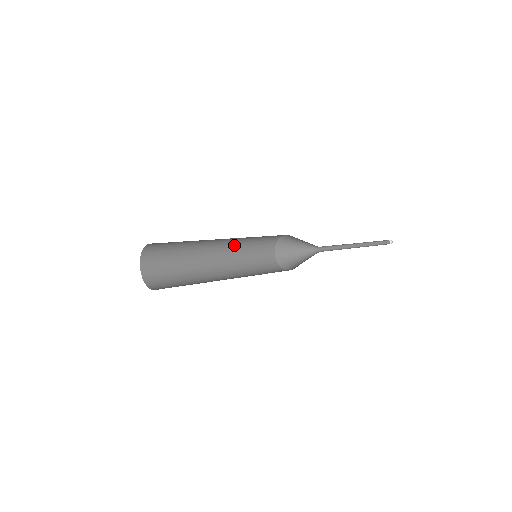
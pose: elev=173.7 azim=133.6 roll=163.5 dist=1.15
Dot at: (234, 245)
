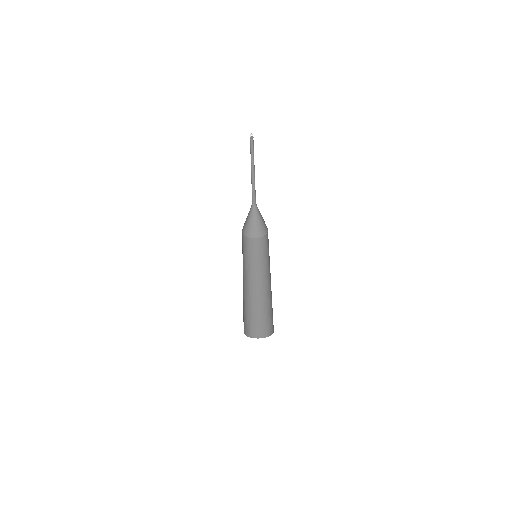
Dot at: occluded
